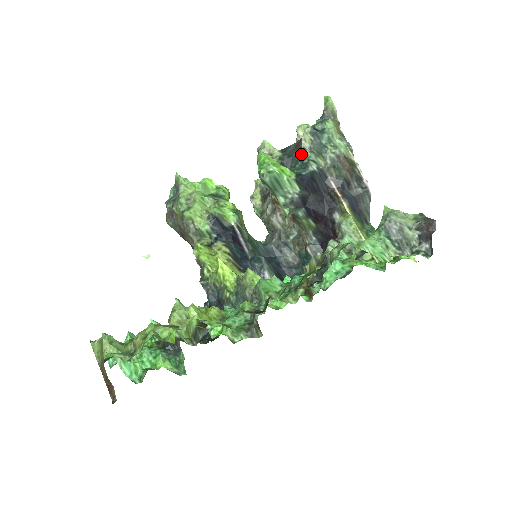
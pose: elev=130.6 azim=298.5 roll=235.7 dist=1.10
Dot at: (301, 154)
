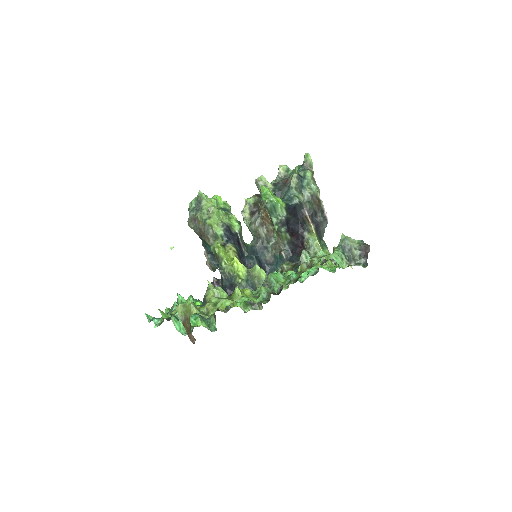
Dot at: (289, 190)
